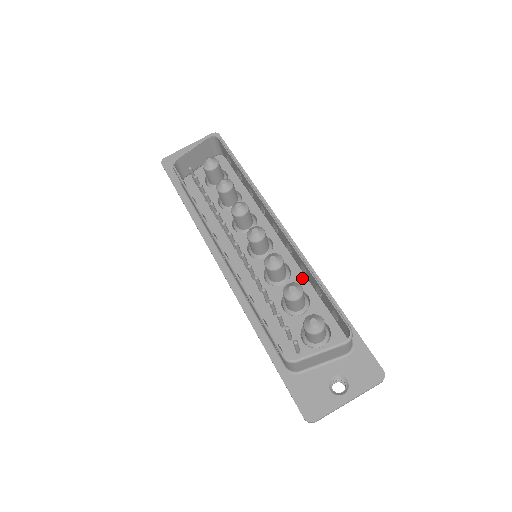
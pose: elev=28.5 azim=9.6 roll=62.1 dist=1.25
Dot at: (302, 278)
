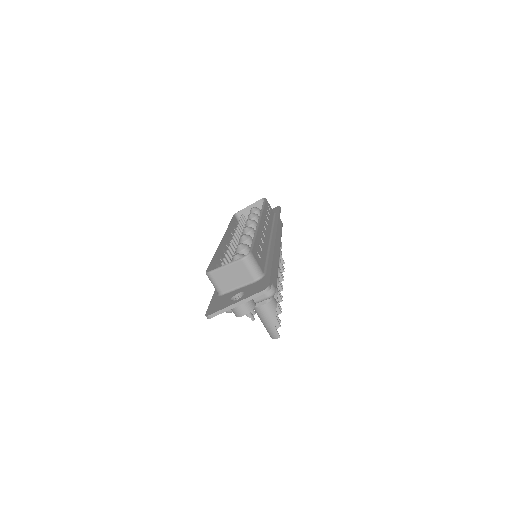
Dot at: occluded
